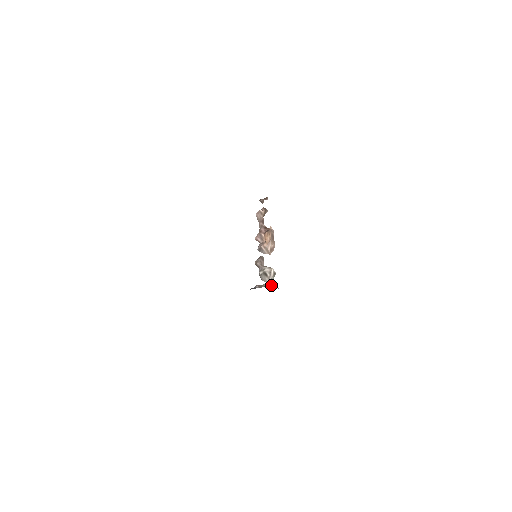
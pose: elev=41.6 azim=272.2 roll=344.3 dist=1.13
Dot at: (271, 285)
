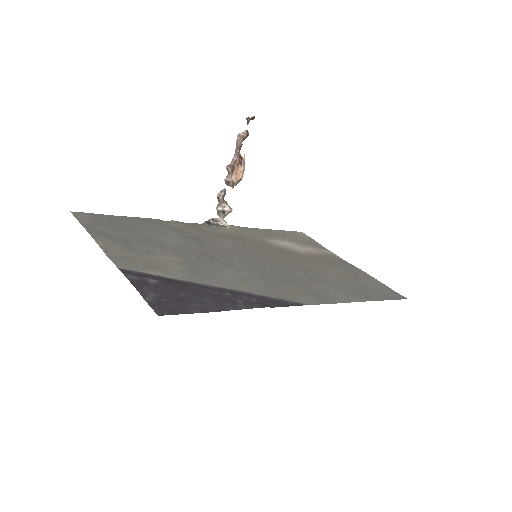
Dot at: (226, 227)
